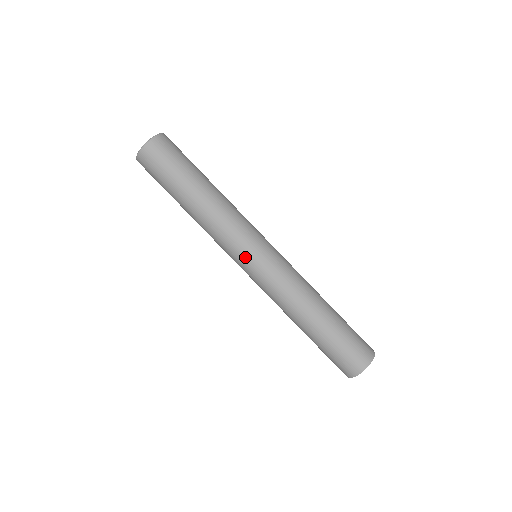
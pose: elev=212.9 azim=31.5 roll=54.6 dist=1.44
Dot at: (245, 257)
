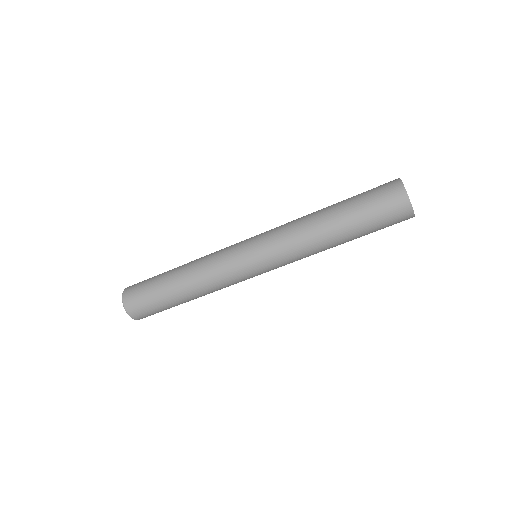
Dot at: (244, 260)
